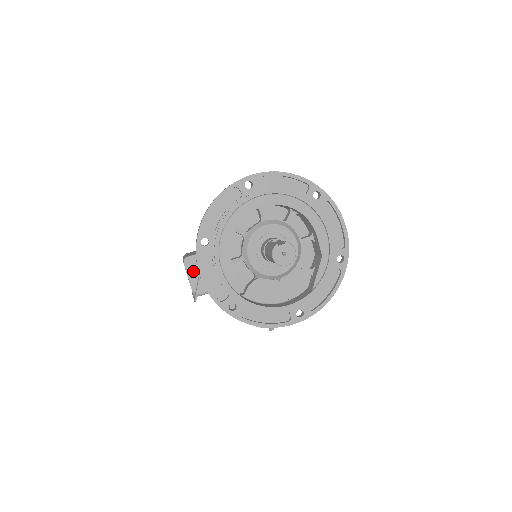
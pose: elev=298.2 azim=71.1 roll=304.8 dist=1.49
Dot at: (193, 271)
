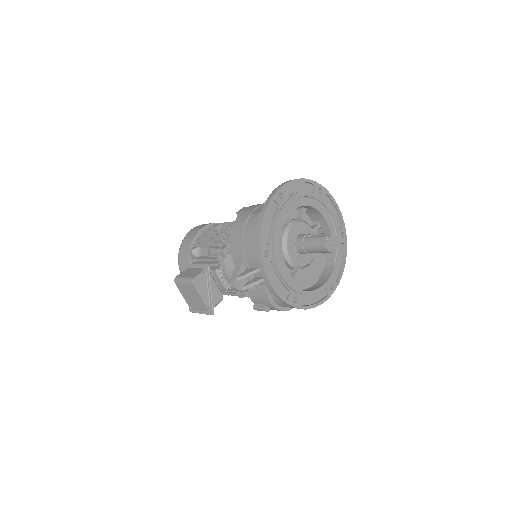
Dot at: (203, 289)
